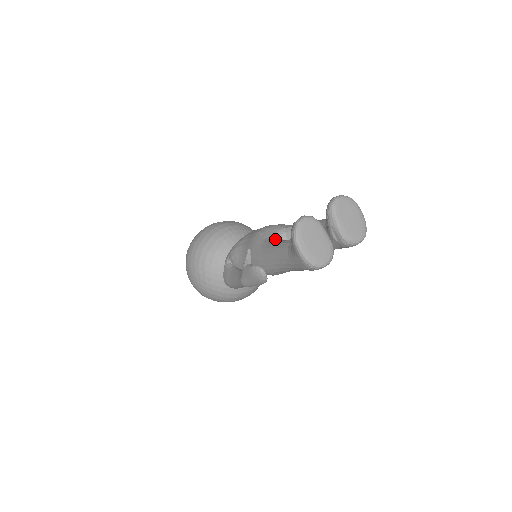
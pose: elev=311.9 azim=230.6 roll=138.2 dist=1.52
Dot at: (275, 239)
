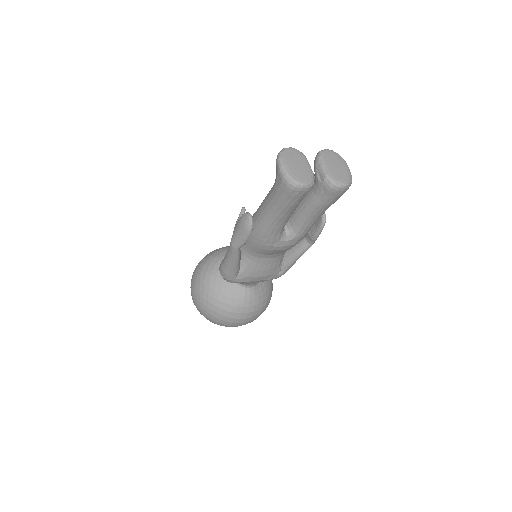
Dot at: occluded
